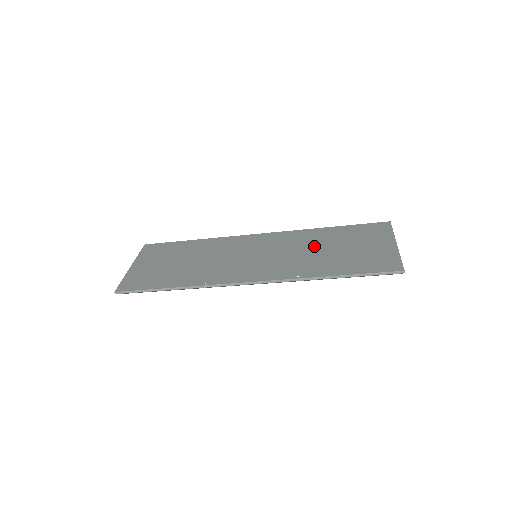
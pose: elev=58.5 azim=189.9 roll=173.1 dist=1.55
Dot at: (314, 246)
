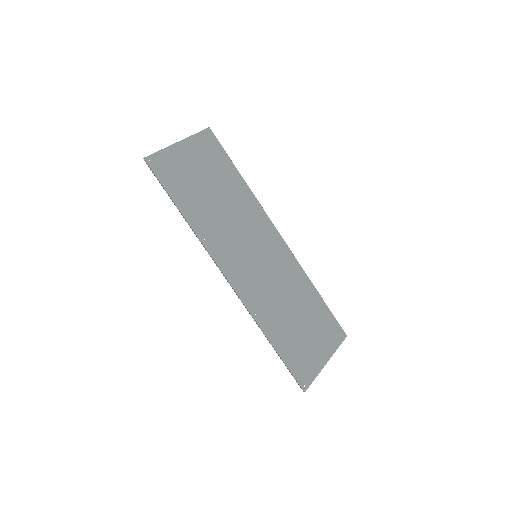
Dot at: (292, 298)
